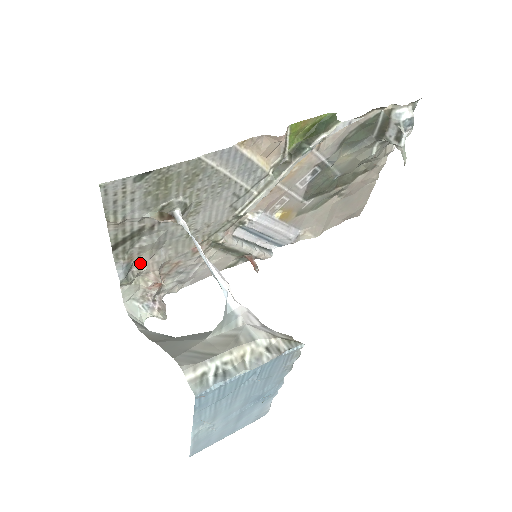
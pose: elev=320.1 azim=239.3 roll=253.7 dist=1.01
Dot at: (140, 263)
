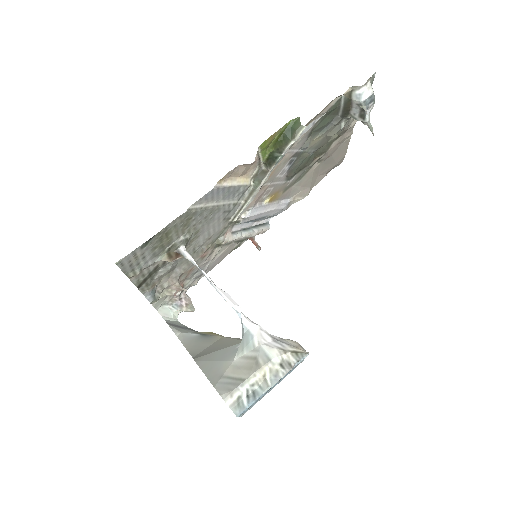
Dot at: (162, 284)
